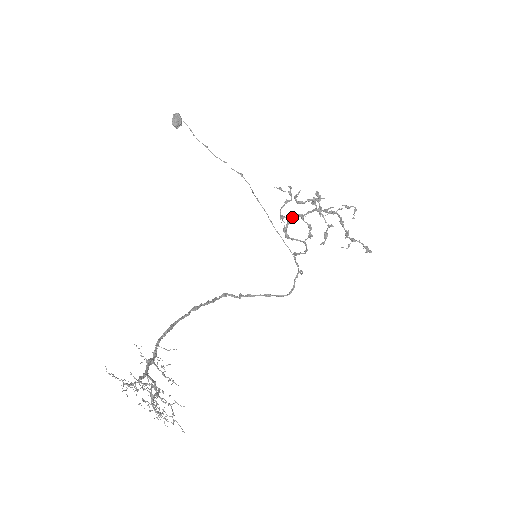
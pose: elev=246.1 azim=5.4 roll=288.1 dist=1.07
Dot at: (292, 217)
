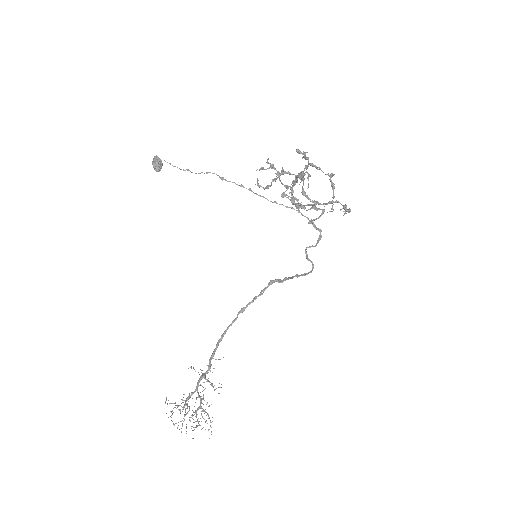
Dot at: (292, 185)
